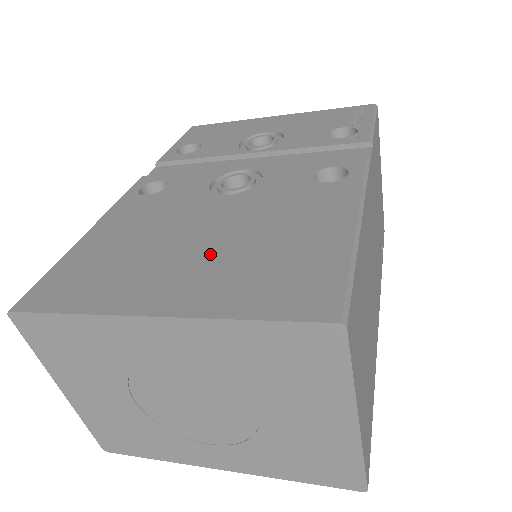
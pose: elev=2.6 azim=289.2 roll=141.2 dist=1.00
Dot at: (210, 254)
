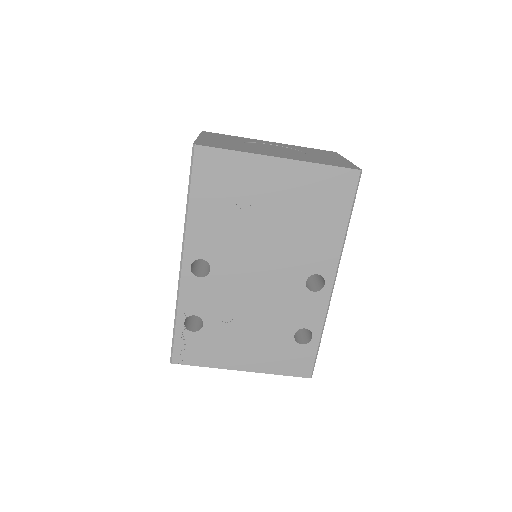
Dot at: occluded
